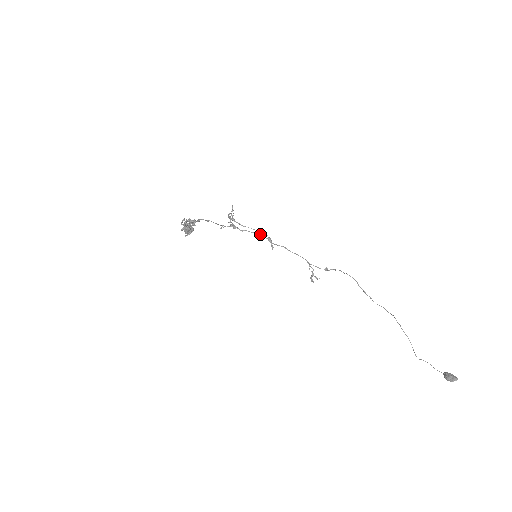
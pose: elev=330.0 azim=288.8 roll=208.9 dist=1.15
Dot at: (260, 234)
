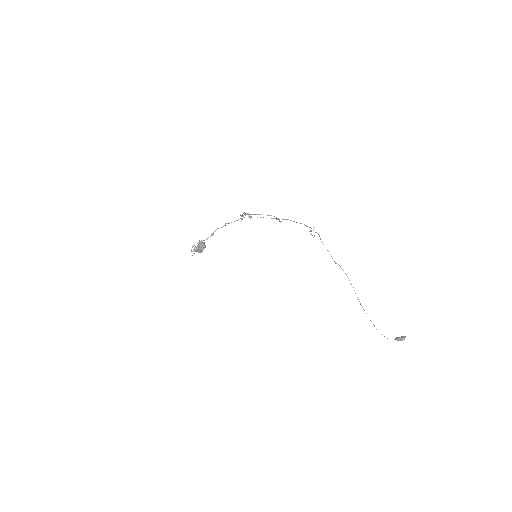
Dot at: occluded
